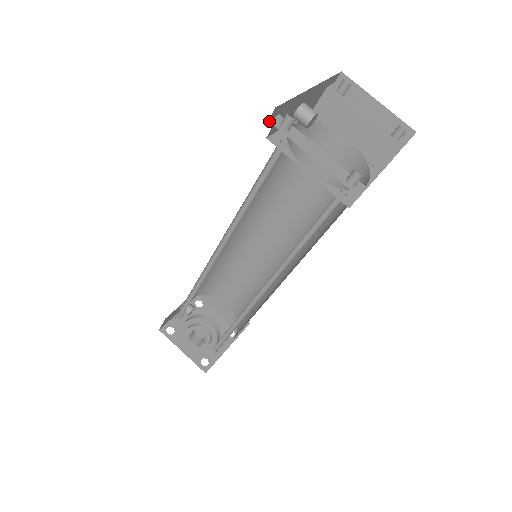
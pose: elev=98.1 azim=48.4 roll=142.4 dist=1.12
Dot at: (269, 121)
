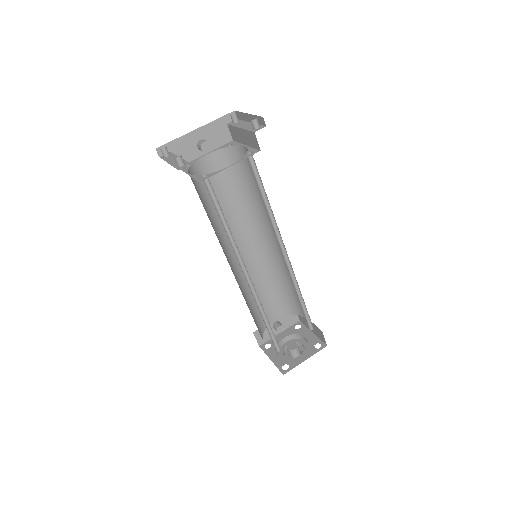
Dot at: (160, 157)
